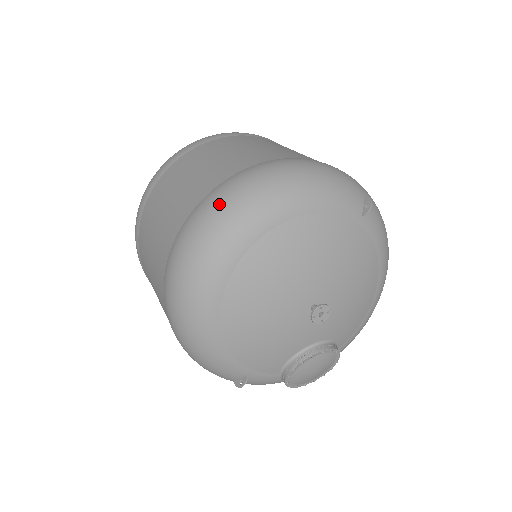
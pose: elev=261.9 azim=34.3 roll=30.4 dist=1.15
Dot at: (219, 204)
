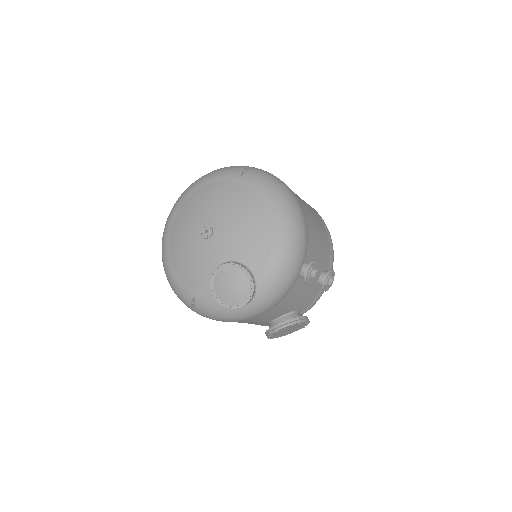
Dot at: occluded
